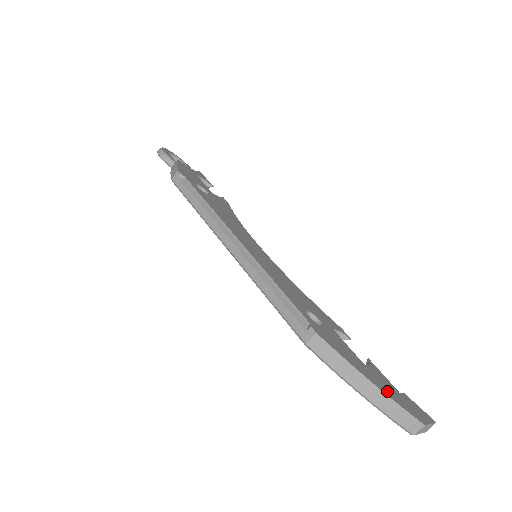
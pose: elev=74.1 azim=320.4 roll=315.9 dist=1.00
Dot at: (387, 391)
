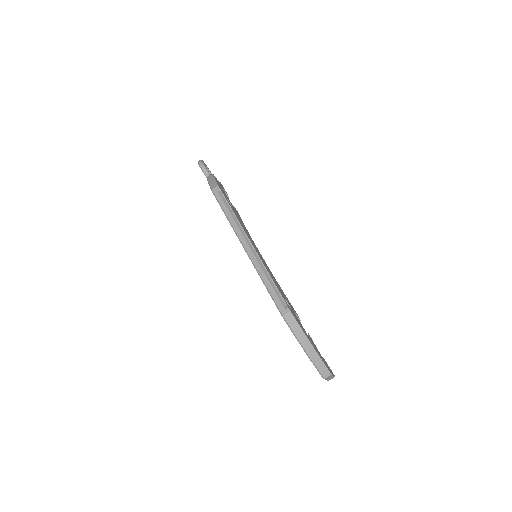
Dot at: (317, 352)
